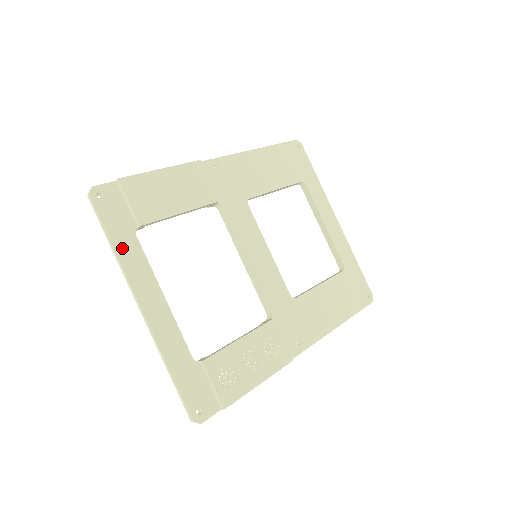
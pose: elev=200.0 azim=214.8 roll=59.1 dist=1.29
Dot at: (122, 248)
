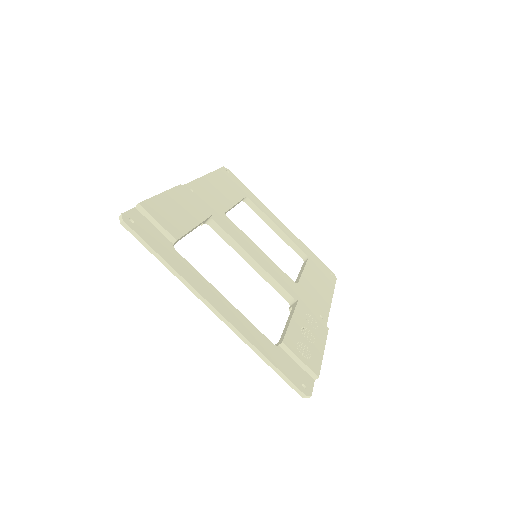
Dot at: (173, 262)
